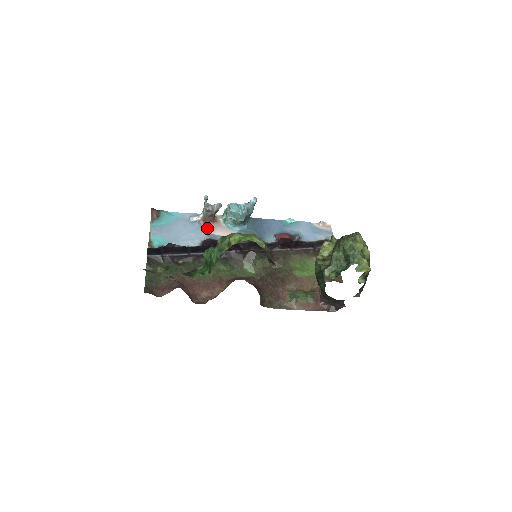
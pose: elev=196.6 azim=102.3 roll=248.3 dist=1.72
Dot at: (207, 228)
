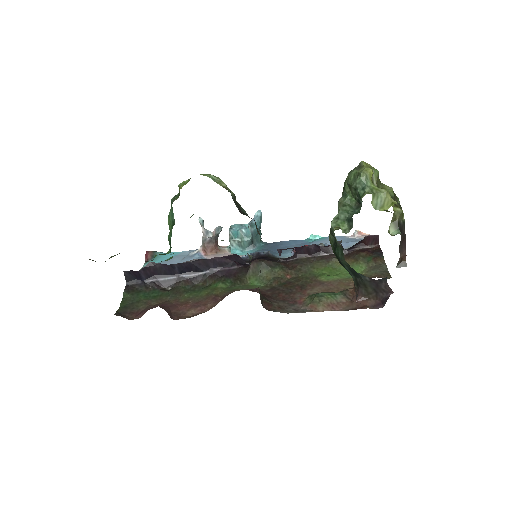
Dot at: (209, 258)
